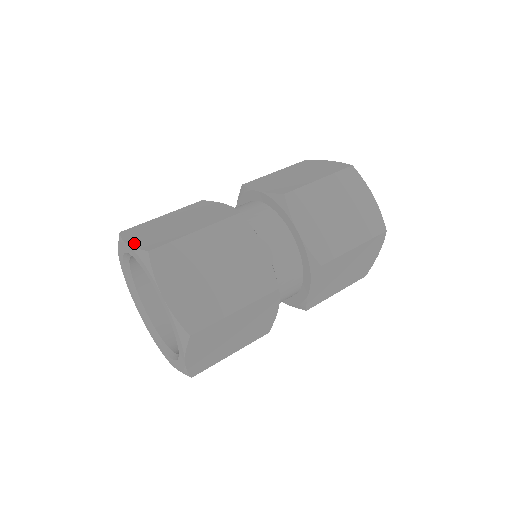
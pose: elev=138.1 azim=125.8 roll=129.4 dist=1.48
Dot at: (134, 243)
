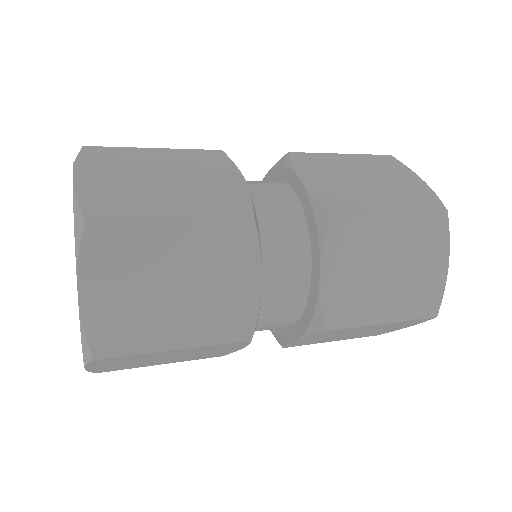
Dot at: (82, 185)
